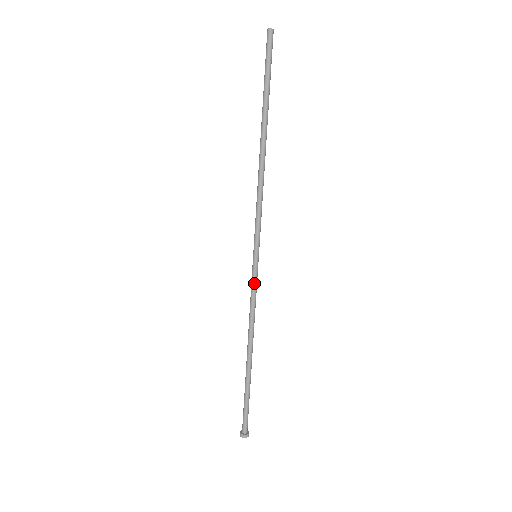
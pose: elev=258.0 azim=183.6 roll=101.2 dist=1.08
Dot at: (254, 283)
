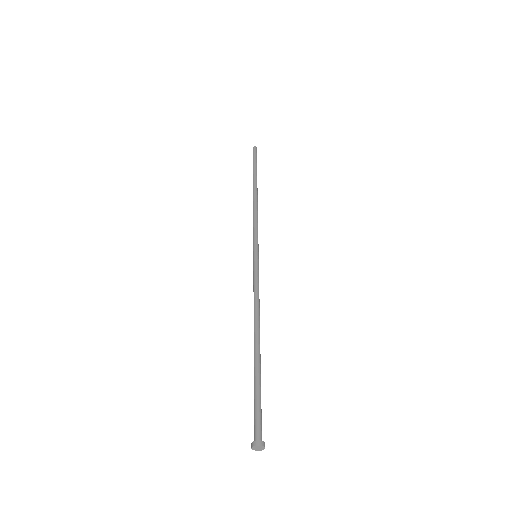
Dot at: (254, 274)
